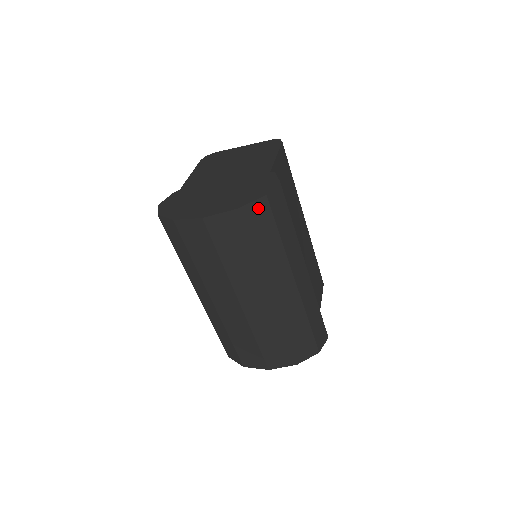
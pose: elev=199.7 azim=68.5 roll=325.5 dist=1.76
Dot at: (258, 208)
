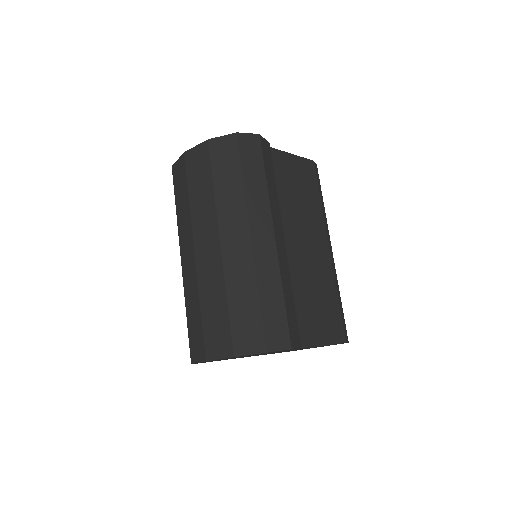
Dot at: (226, 143)
